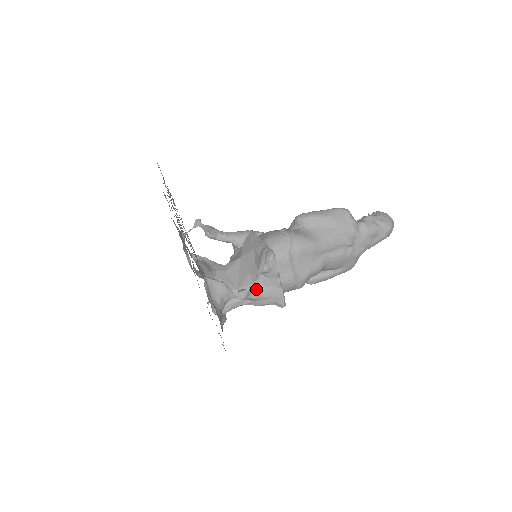
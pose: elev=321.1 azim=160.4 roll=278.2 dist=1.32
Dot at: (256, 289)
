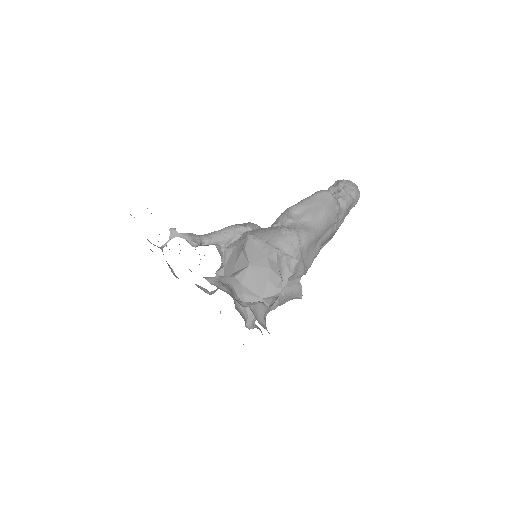
Dot at: (281, 294)
